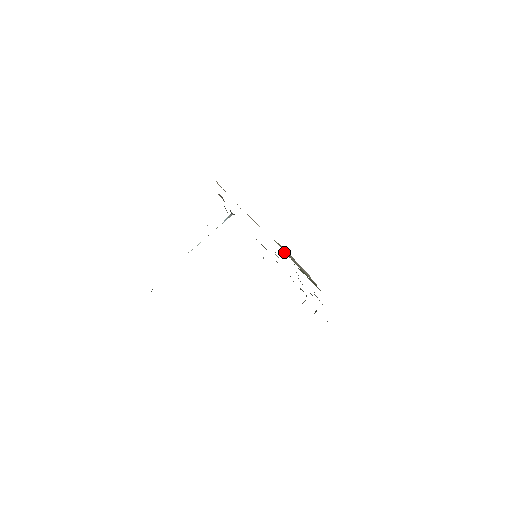
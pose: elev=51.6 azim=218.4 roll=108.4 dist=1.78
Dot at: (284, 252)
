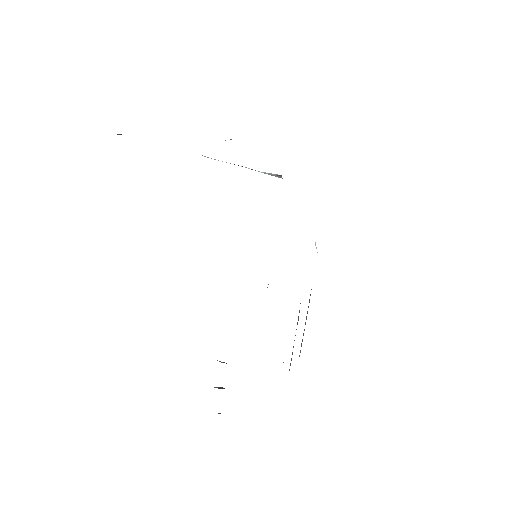
Dot at: occluded
